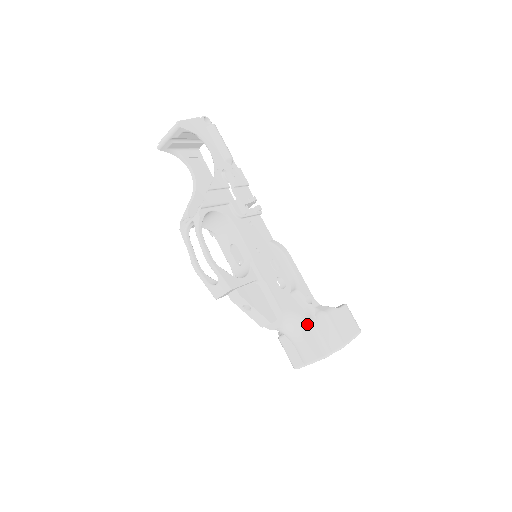
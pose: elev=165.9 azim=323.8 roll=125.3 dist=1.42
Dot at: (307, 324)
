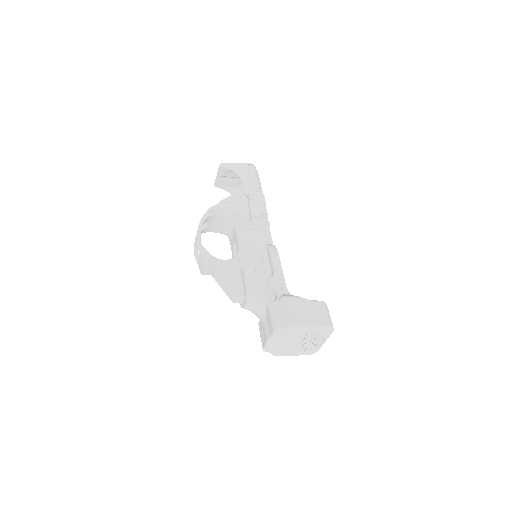
Dot at: (268, 304)
